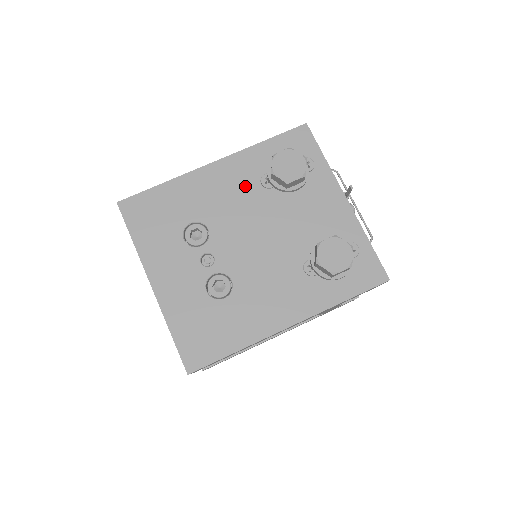
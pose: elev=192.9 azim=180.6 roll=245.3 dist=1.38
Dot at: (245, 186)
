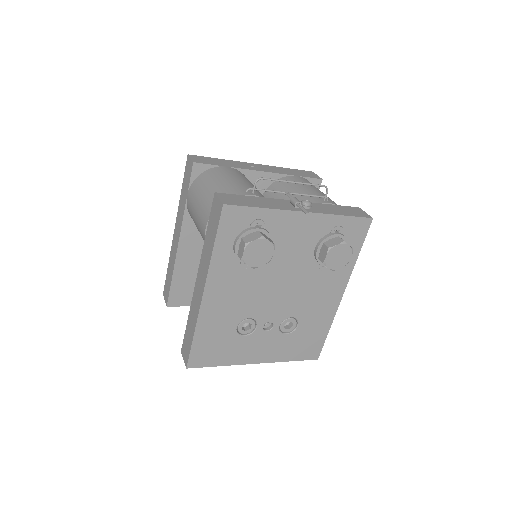
Dot at: (239, 281)
